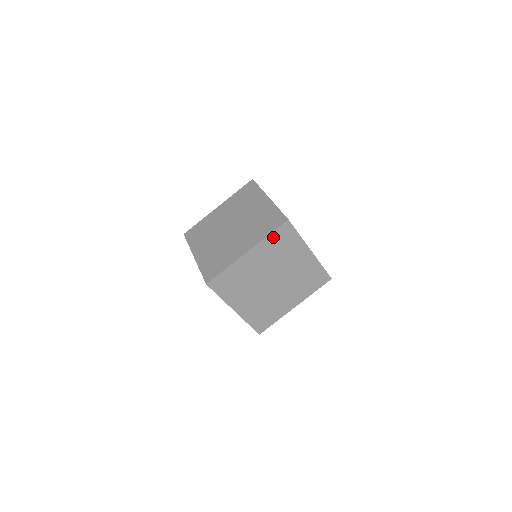
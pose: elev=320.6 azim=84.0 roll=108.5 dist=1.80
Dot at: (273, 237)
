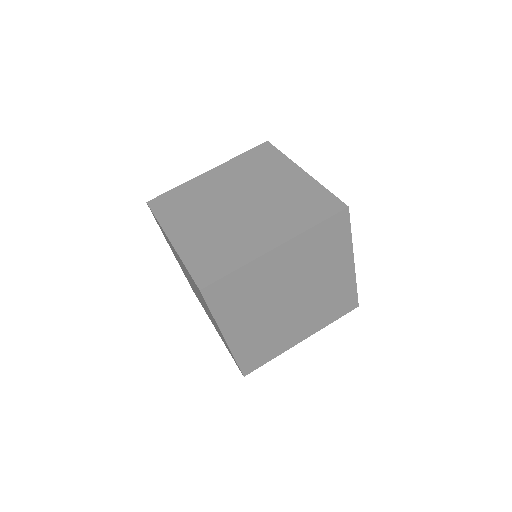
Dot at: (319, 230)
